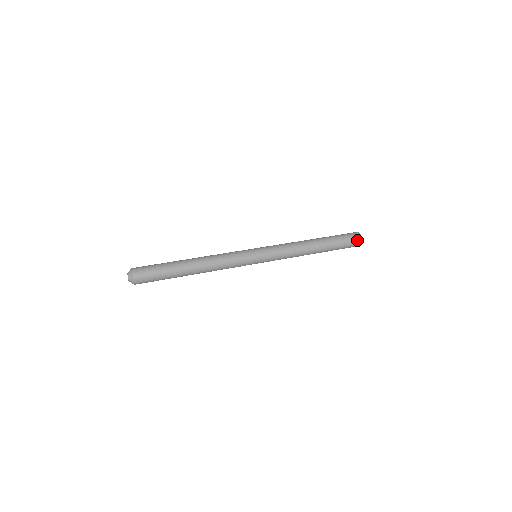
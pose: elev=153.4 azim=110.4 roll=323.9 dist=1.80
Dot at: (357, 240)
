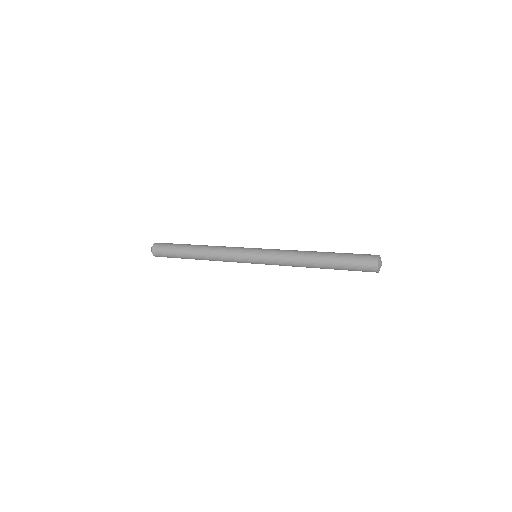
Dot at: (370, 263)
